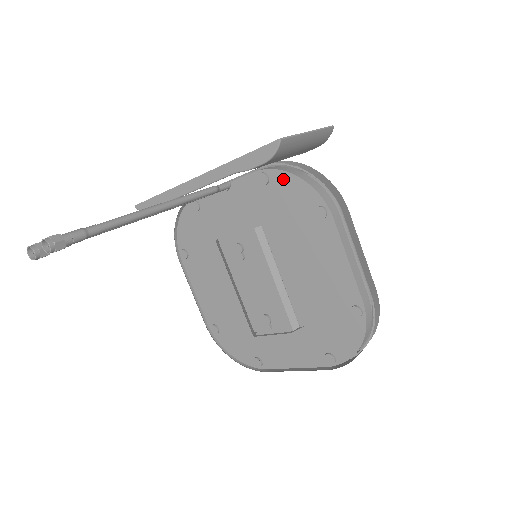
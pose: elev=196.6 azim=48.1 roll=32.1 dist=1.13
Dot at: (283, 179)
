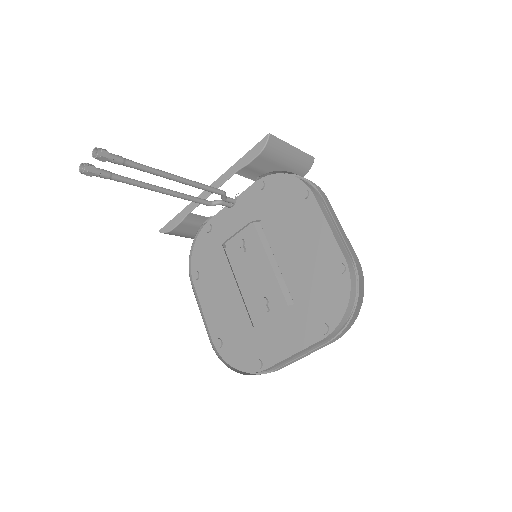
Dot at: (275, 180)
